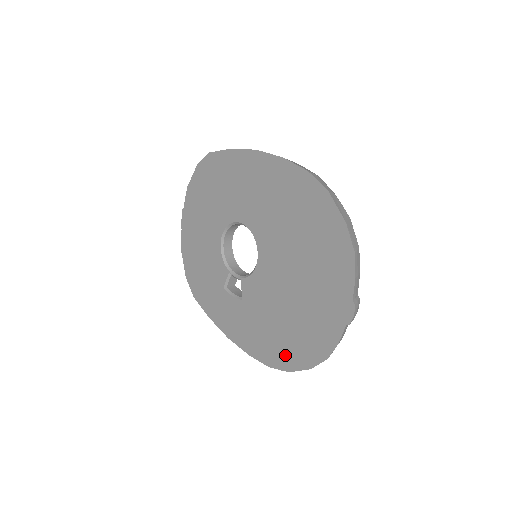
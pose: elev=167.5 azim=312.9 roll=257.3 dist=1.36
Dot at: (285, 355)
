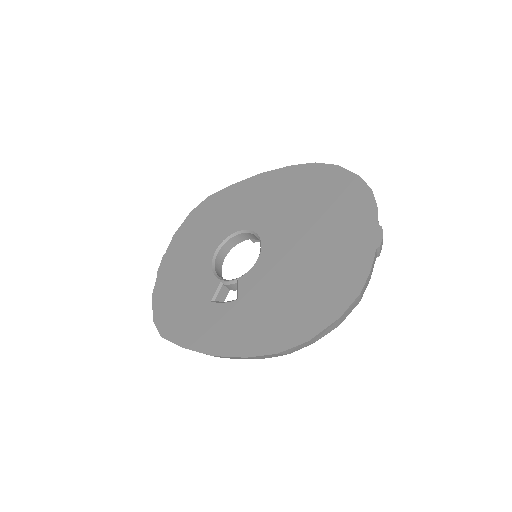
Dot at: (301, 324)
